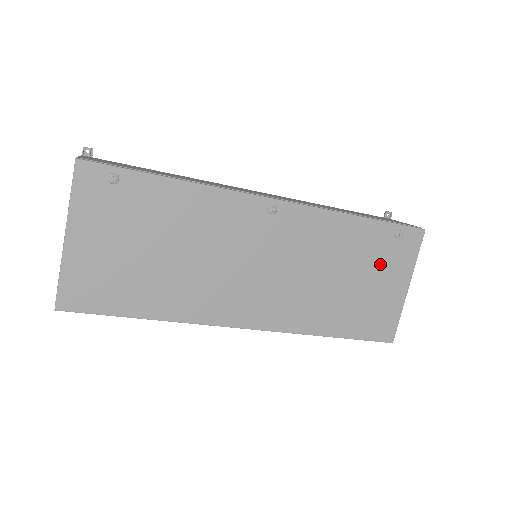
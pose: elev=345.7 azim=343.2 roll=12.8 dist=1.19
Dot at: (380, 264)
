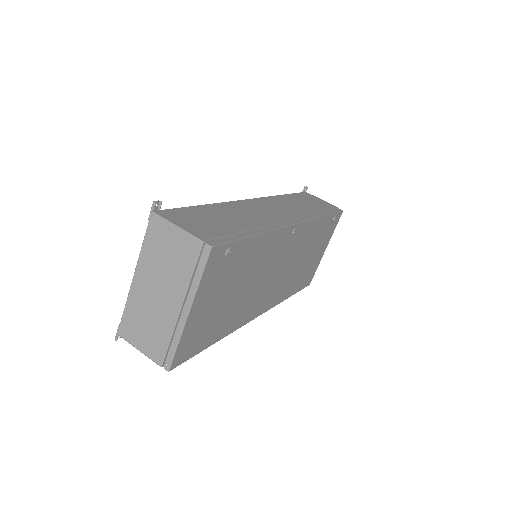
Dot at: (321, 241)
